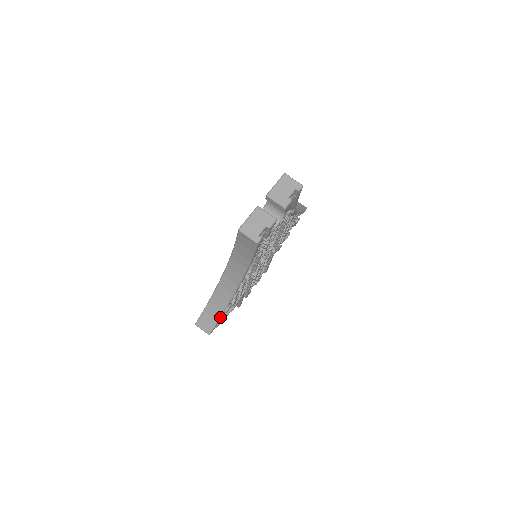
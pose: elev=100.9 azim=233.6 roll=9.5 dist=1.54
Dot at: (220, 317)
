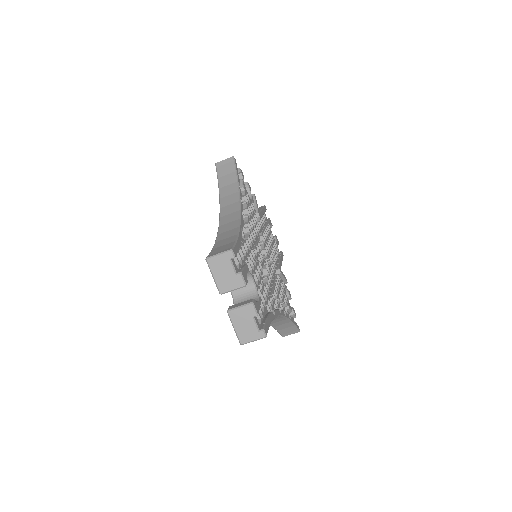
Dot at: (292, 323)
